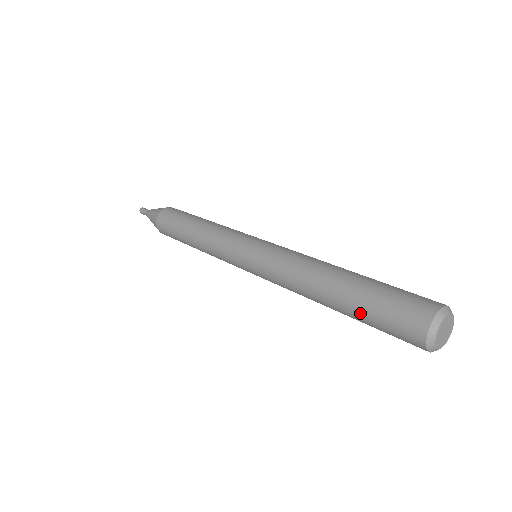
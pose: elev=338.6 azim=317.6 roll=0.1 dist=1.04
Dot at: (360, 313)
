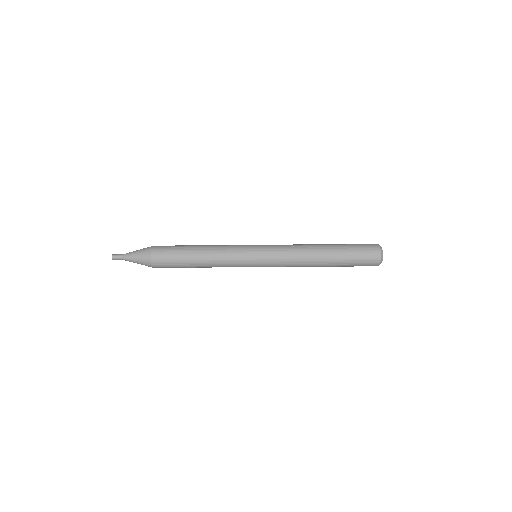
Dot at: (345, 251)
